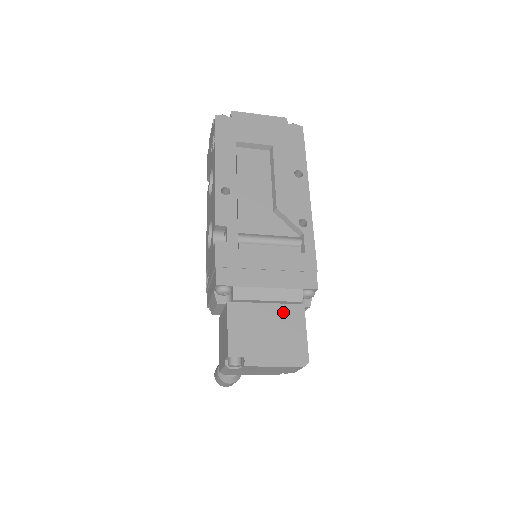
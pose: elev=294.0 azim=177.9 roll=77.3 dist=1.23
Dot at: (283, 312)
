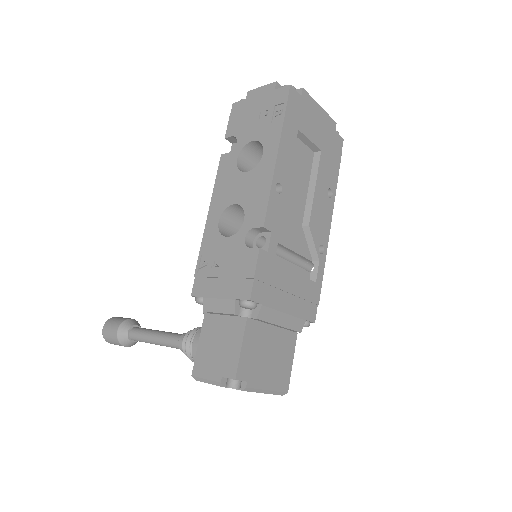
Dot at: (283, 338)
